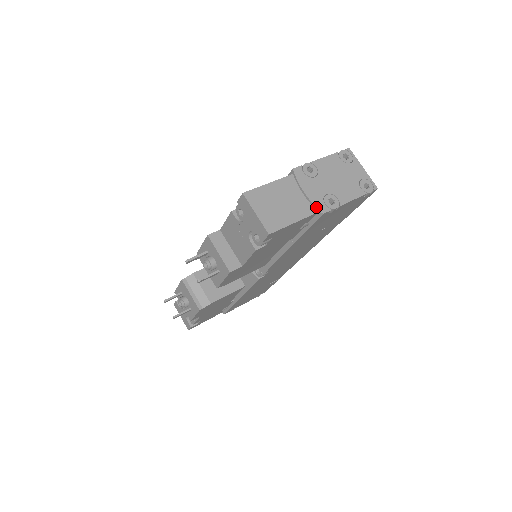
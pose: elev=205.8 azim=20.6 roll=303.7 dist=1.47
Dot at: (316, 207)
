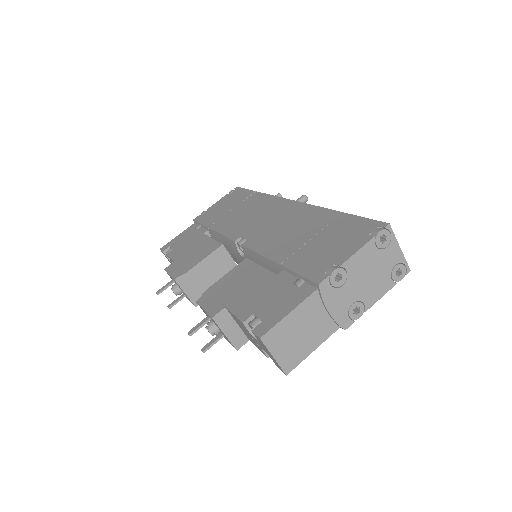
Dot at: (339, 325)
